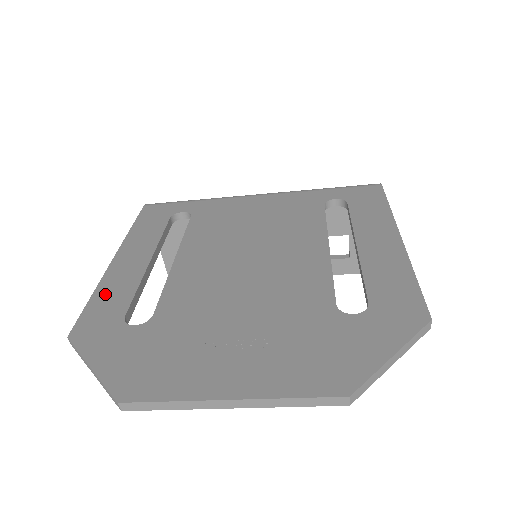
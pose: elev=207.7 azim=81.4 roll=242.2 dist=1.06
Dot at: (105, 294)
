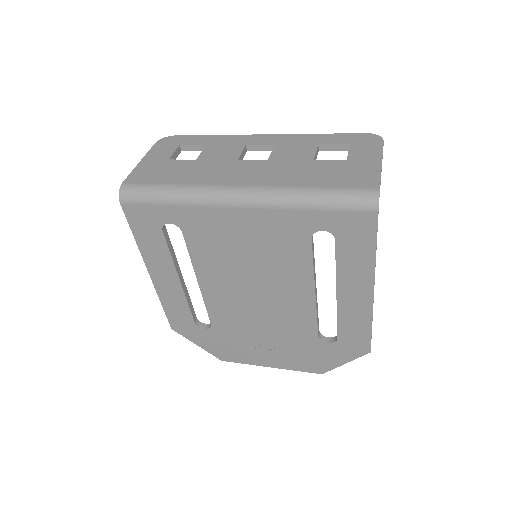
Dot at: (170, 306)
